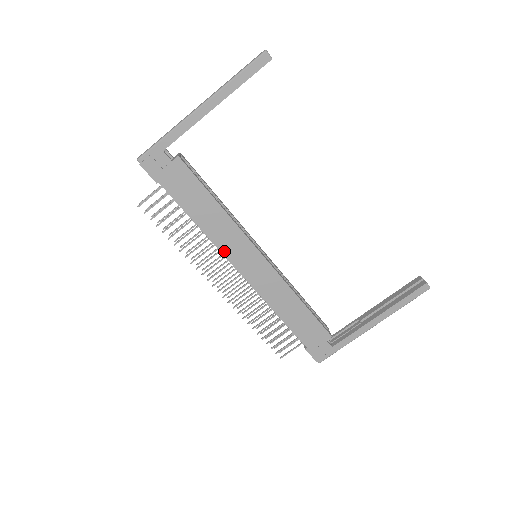
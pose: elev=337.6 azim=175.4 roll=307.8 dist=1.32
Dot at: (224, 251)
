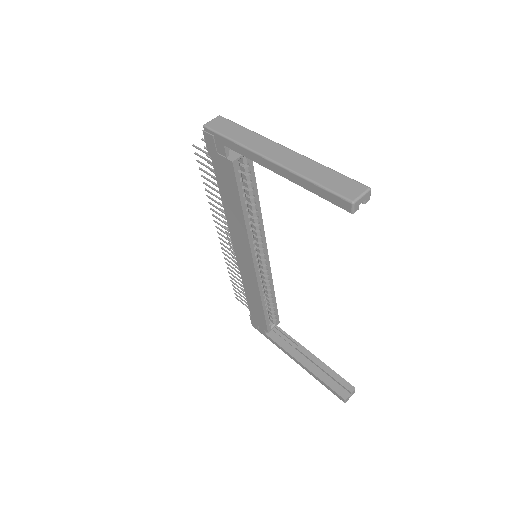
Dot at: (232, 233)
